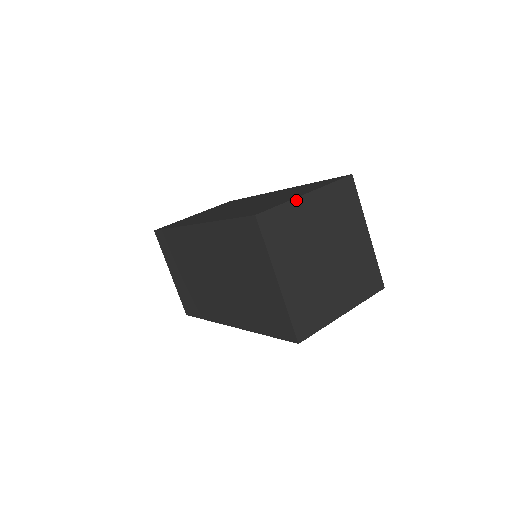
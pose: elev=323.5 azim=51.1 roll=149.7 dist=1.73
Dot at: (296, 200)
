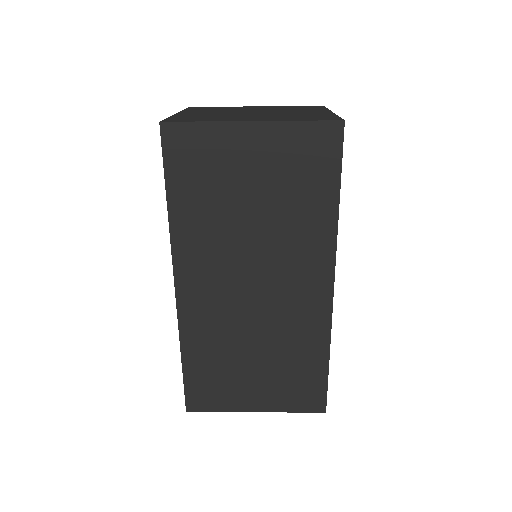
Dot at: occluded
